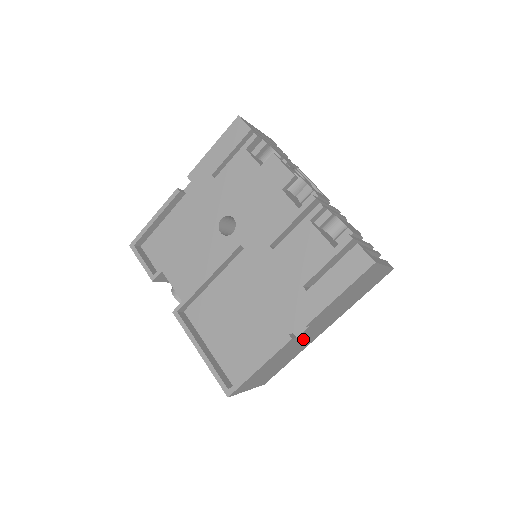
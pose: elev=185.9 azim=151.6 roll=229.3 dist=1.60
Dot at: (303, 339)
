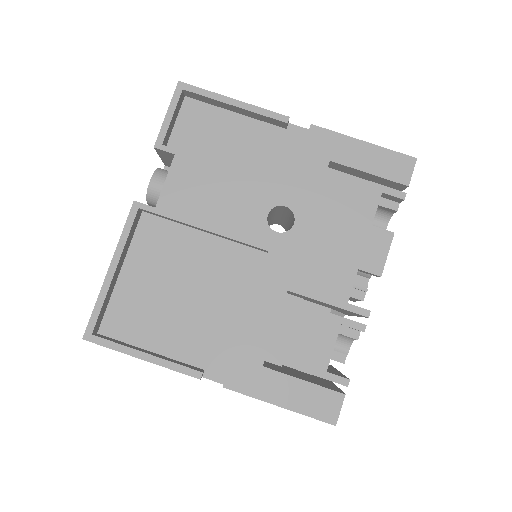
Dot at: occluded
